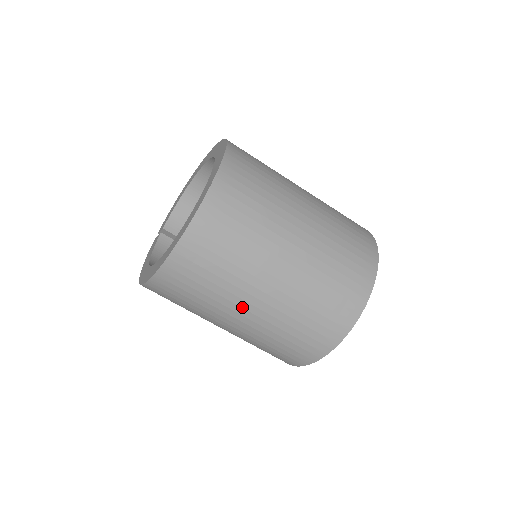
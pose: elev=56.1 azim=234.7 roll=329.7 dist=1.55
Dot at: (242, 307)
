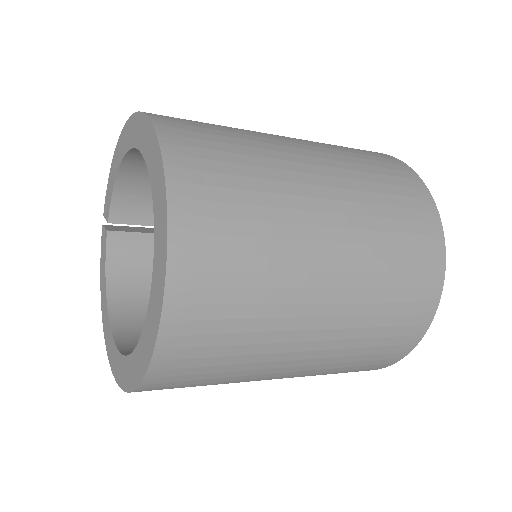
Dot at: occluded
